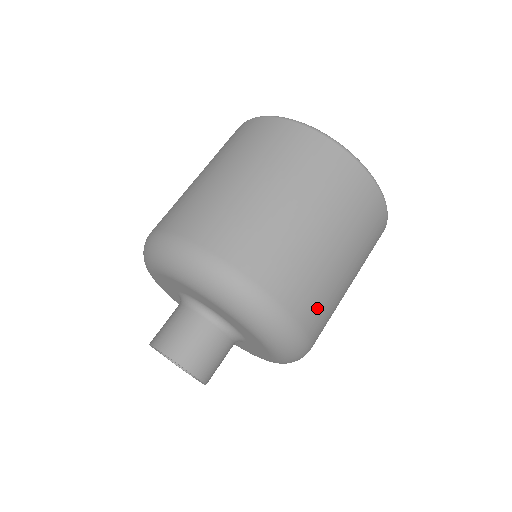
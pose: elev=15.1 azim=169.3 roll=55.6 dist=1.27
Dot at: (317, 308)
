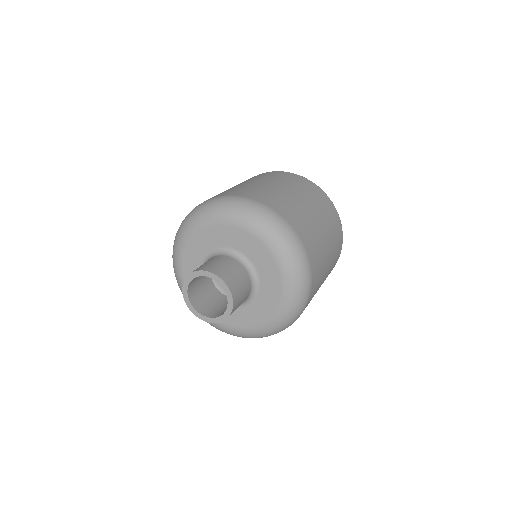
Dot at: (291, 214)
